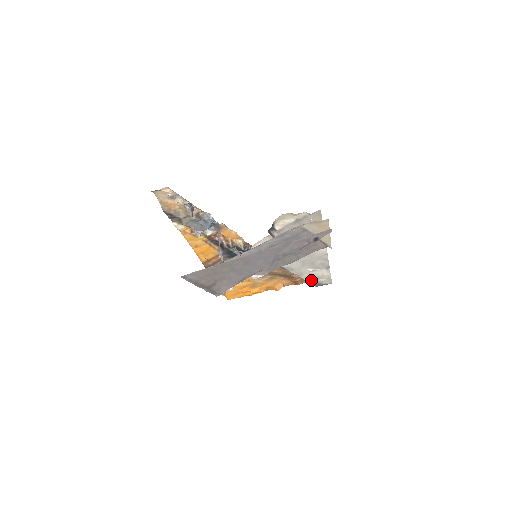
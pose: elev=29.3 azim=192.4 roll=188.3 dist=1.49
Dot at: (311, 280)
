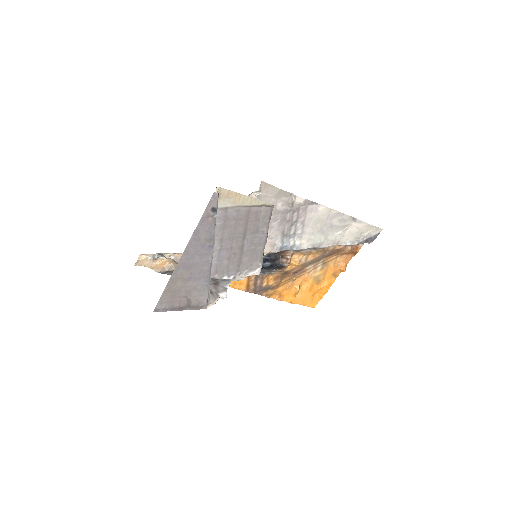
Dot at: (356, 241)
